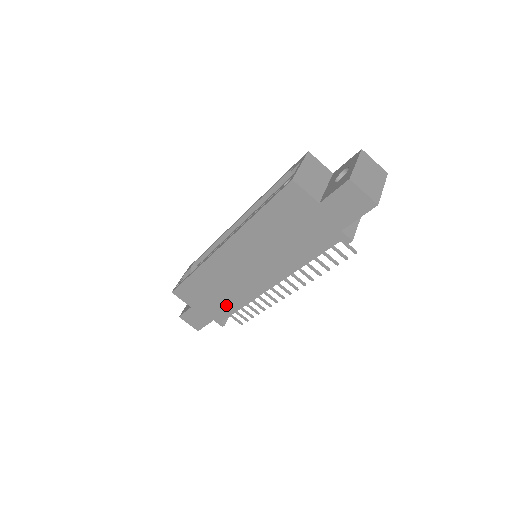
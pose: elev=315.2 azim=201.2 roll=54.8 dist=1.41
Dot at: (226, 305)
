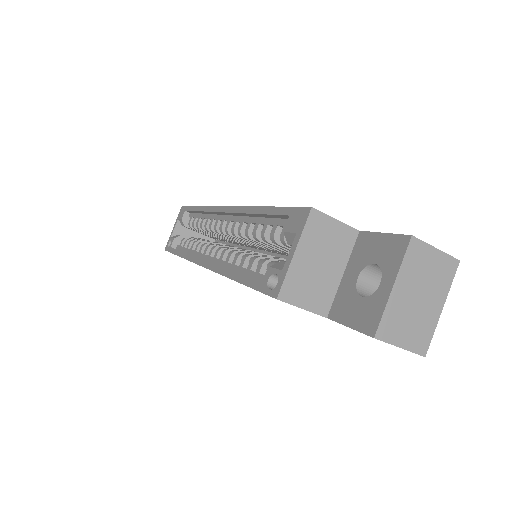
Dot at: occluded
